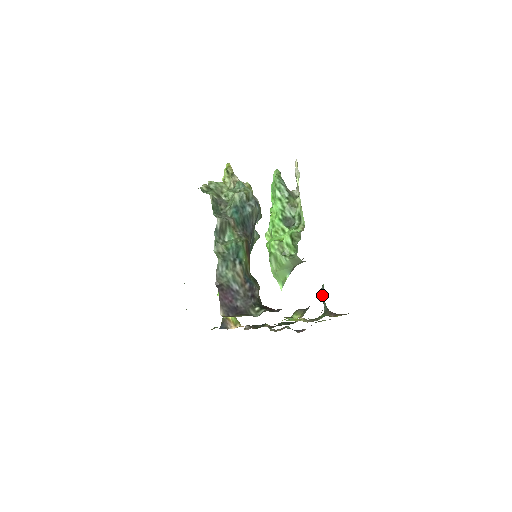
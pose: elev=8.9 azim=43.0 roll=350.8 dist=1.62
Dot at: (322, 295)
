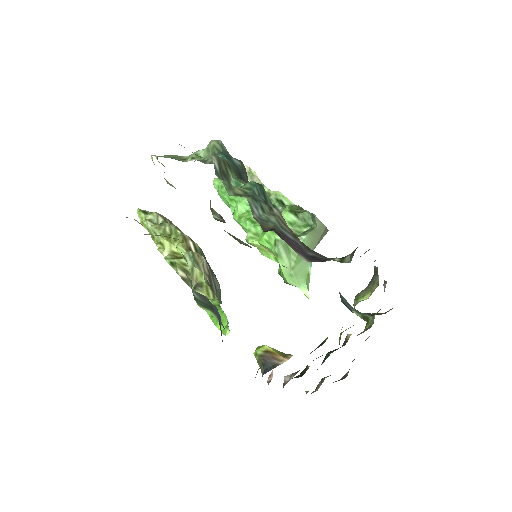
Dot at: (348, 304)
